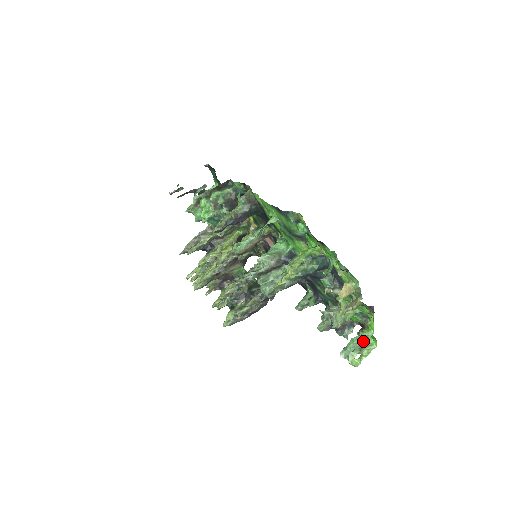
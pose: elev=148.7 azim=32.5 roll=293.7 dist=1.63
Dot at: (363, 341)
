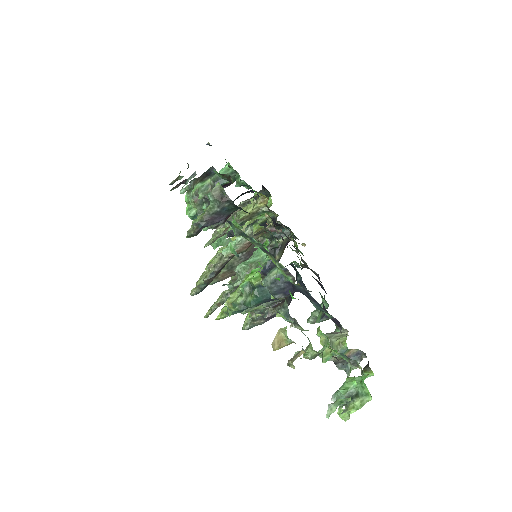
Dot at: (357, 387)
